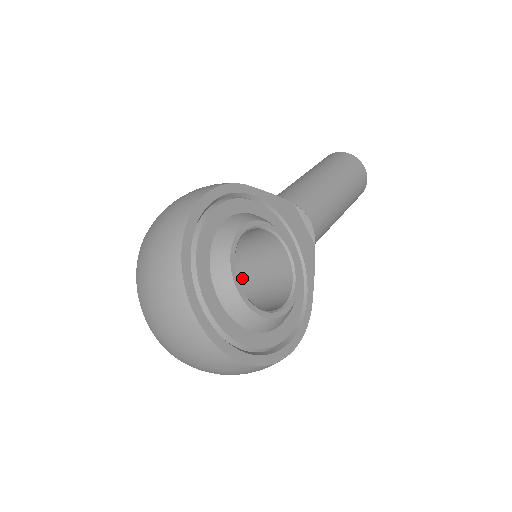
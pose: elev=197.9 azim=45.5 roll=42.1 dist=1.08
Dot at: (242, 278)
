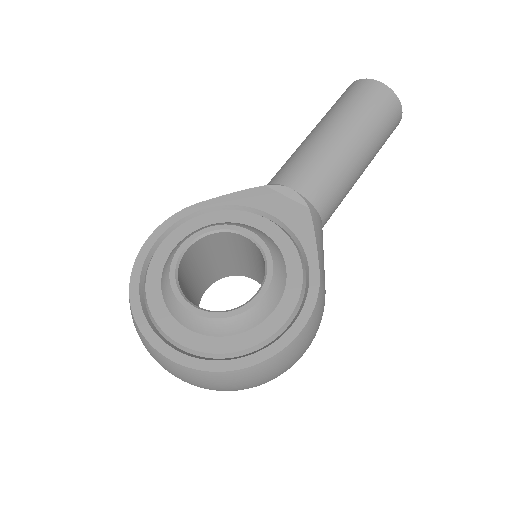
Dot at: occluded
